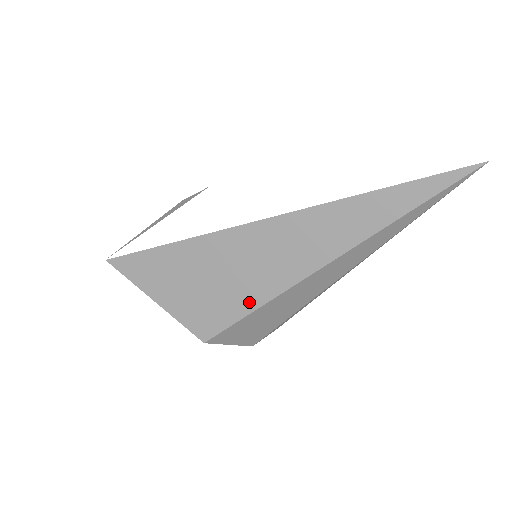
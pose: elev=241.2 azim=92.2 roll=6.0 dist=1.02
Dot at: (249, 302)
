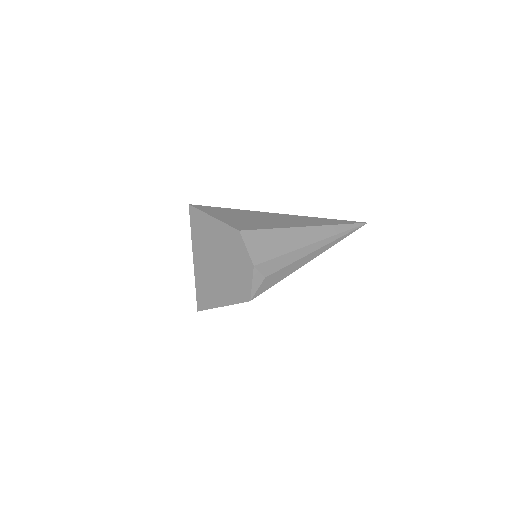
Dot at: (270, 226)
